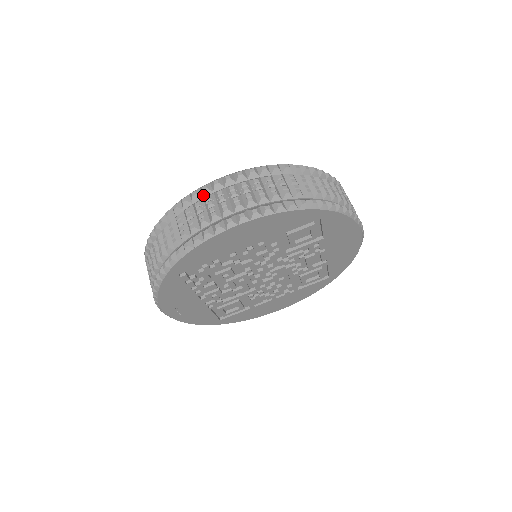
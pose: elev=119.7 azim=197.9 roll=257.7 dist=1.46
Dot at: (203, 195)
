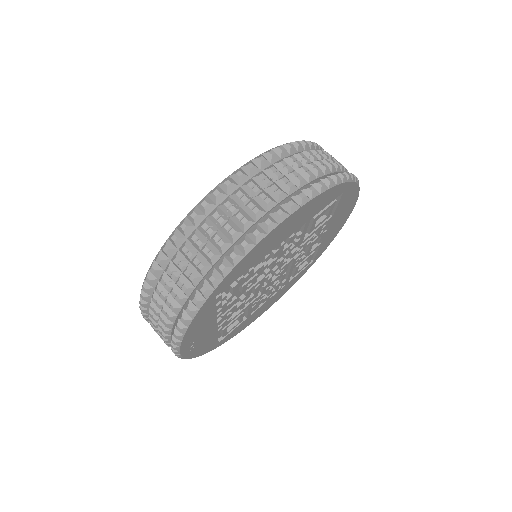
Dot at: (228, 192)
